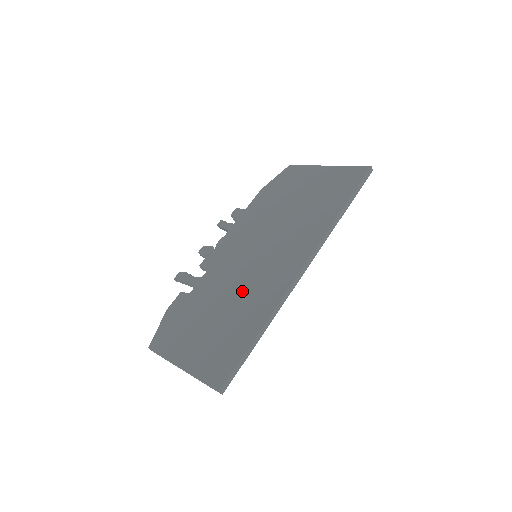
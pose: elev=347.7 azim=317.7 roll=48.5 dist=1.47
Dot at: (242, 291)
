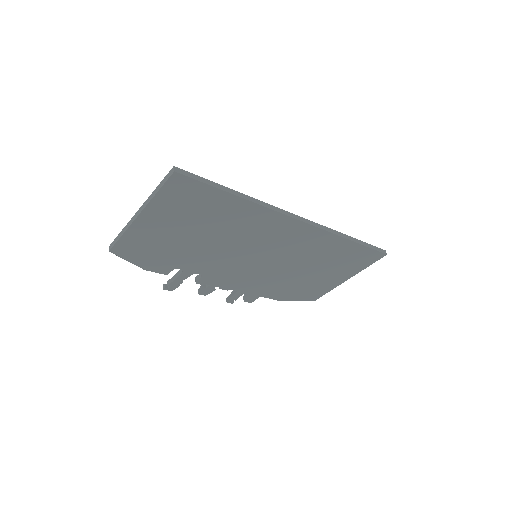
Dot at: occluded
